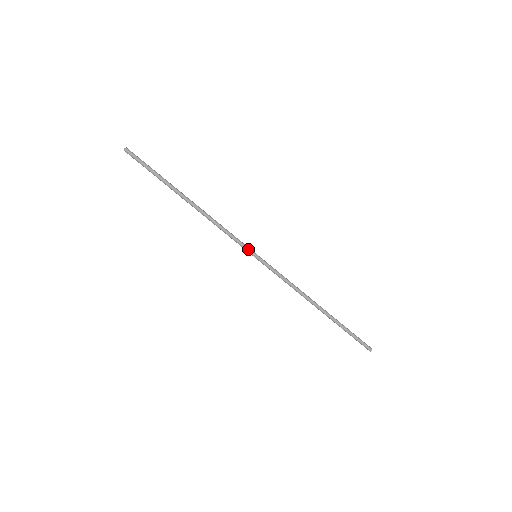
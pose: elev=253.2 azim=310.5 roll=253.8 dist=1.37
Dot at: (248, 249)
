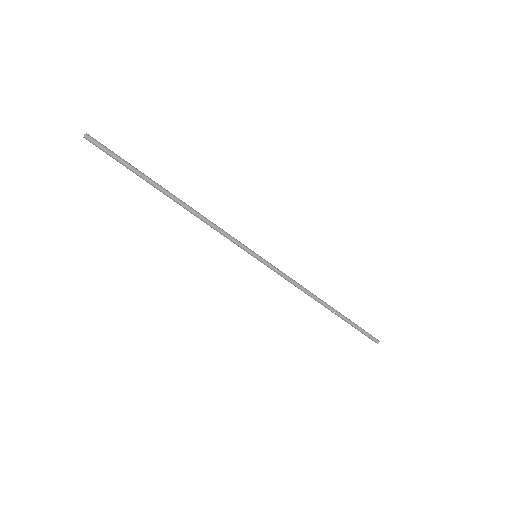
Dot at: (246, 250)
